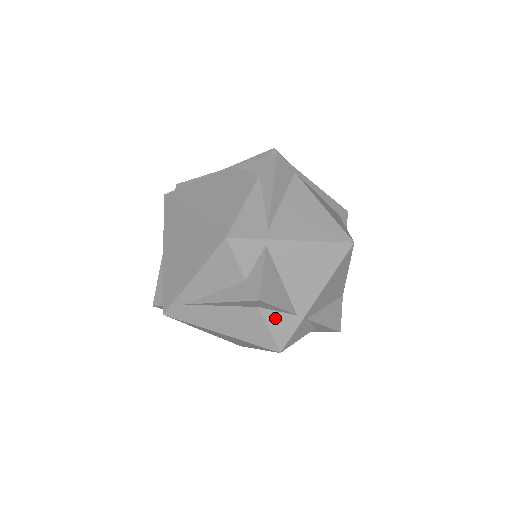
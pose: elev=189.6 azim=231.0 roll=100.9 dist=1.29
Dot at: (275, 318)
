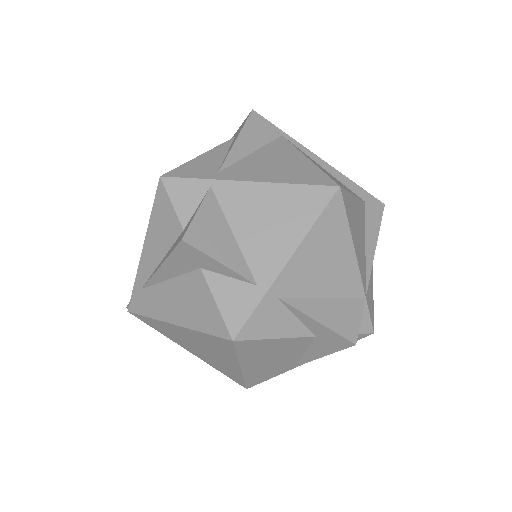
Dot at: (224, 286)
